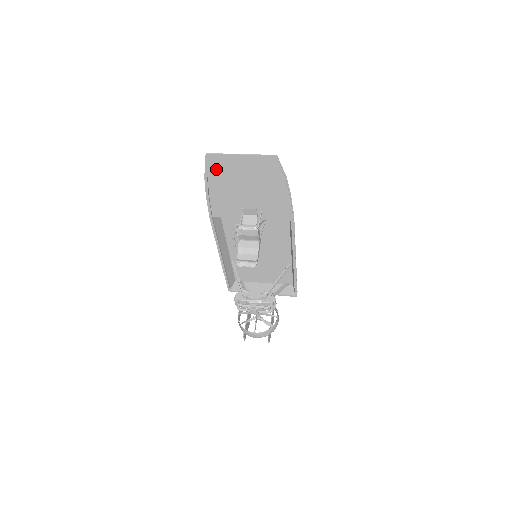
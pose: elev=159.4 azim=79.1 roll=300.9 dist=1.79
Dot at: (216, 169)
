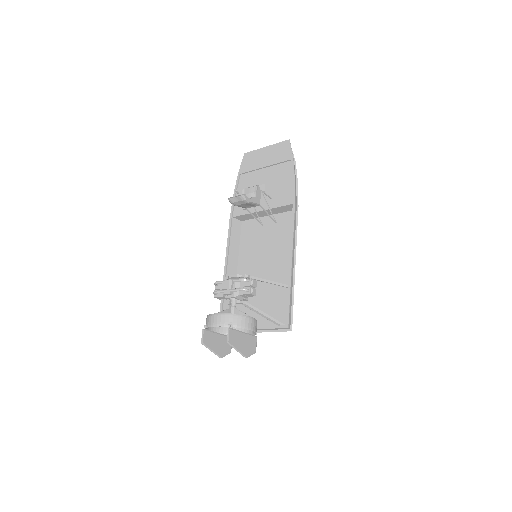
Dot at: (247, 165)
